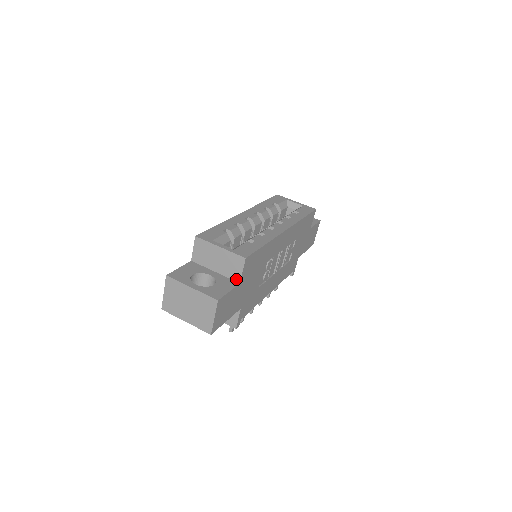
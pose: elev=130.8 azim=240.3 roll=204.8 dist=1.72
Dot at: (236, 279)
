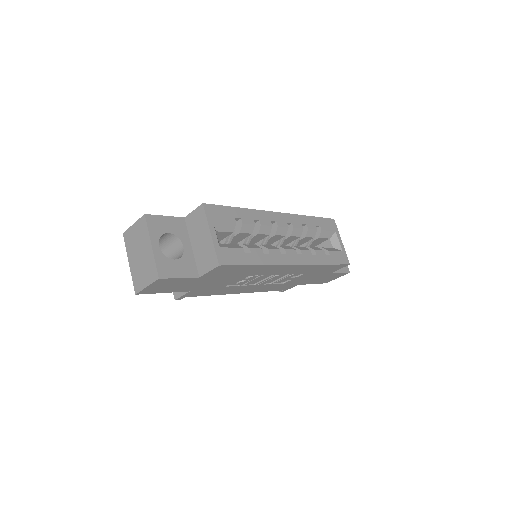
Dot at: (200, 271)
